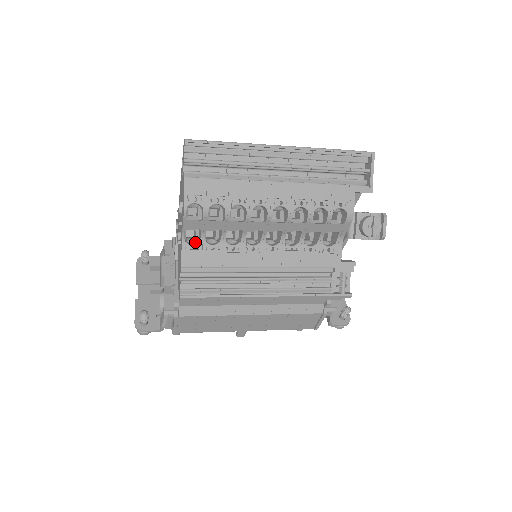
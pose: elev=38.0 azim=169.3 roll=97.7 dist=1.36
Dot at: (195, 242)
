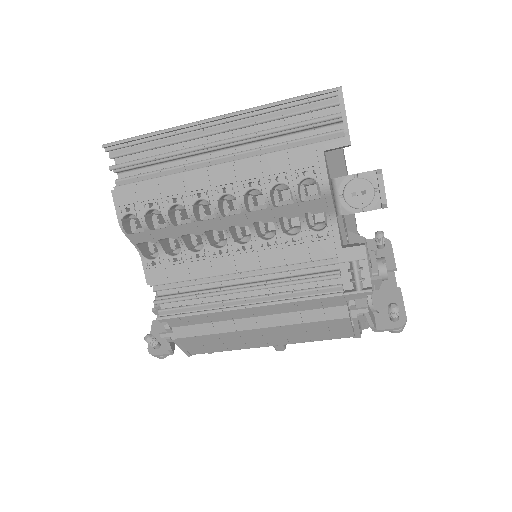
Dot at: occluded
